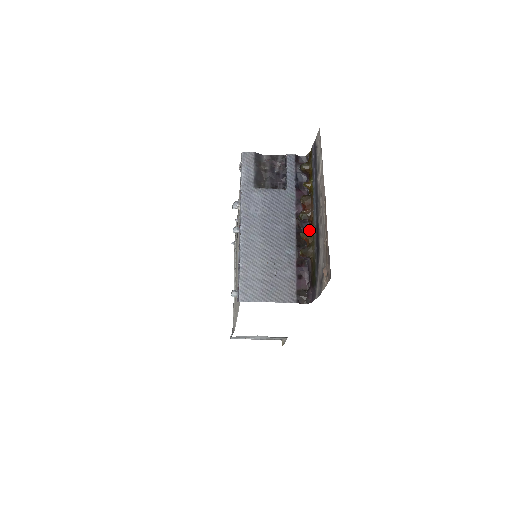
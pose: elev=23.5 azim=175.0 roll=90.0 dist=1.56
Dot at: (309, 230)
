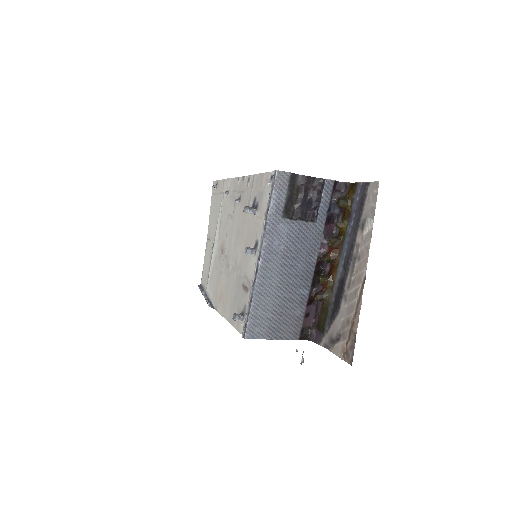
Dot at: (330, 276)
